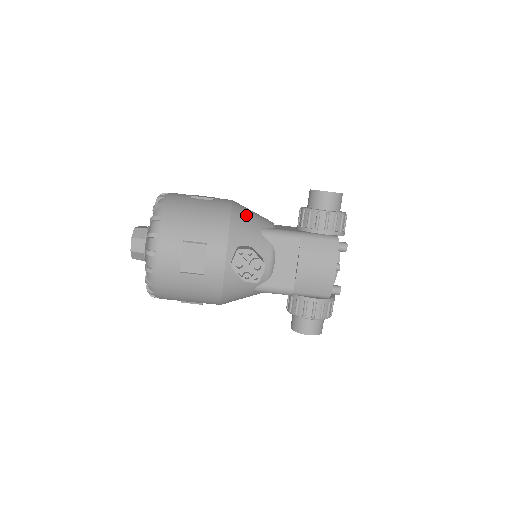
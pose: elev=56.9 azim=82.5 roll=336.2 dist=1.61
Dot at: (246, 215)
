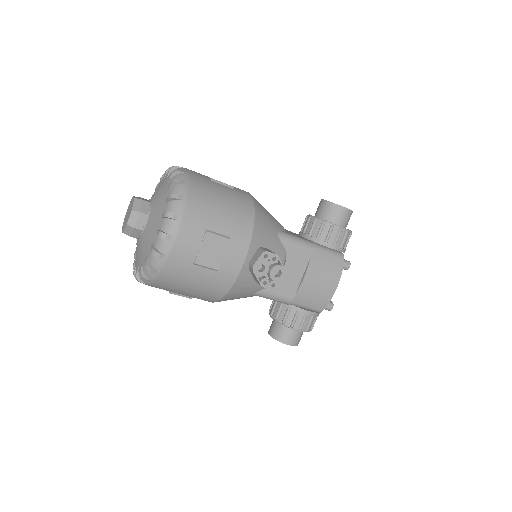
Dot at: (265, 213)
